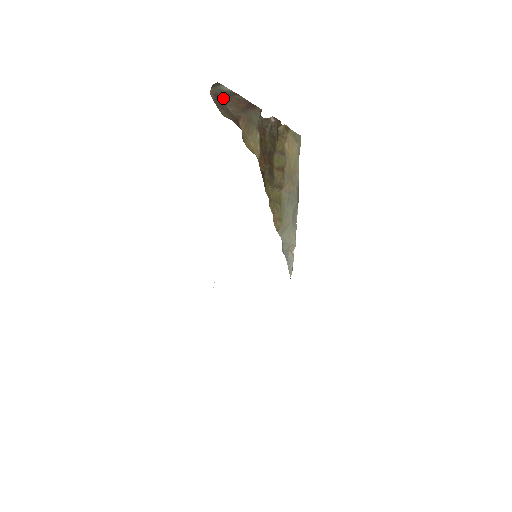
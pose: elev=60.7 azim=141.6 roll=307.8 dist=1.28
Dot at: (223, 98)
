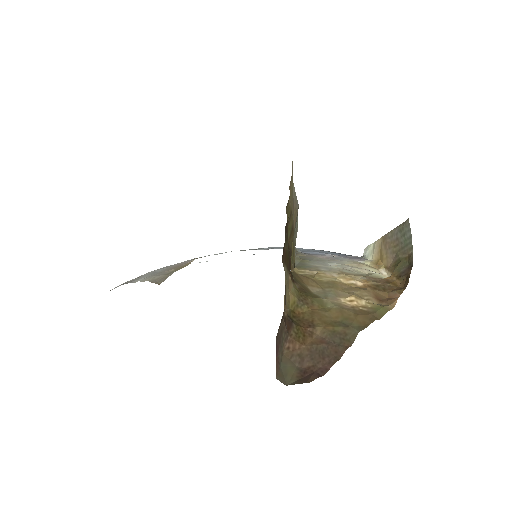
Dot at: occluded
